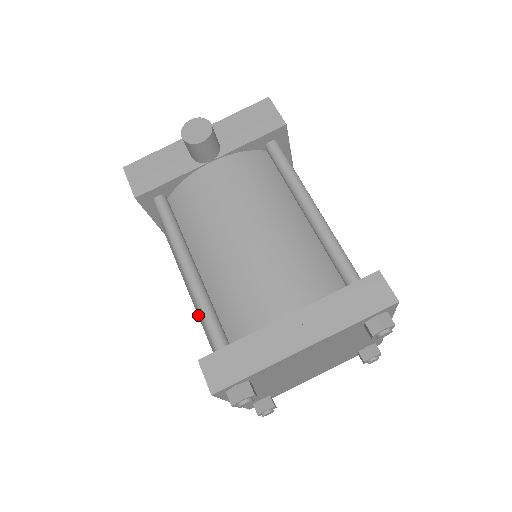
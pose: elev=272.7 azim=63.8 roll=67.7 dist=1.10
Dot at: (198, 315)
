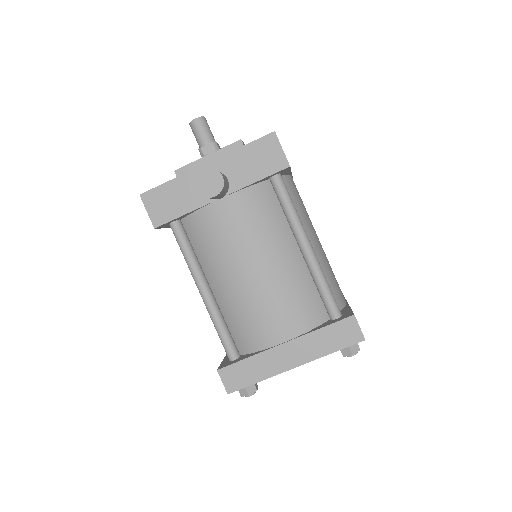
Dot at: occluded
